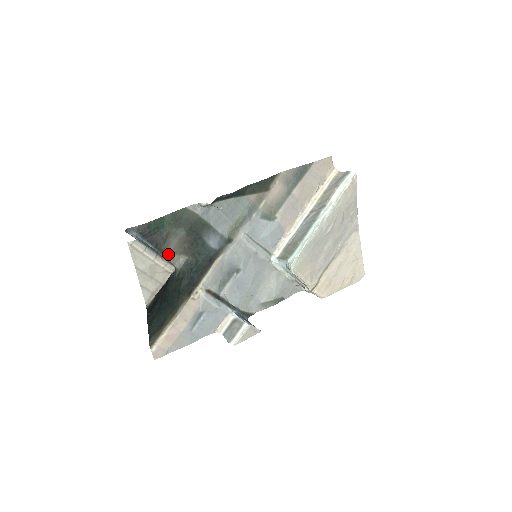
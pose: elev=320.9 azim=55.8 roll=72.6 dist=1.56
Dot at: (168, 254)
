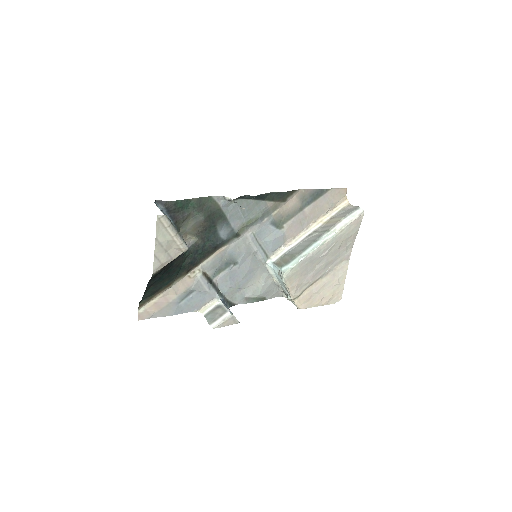
Dot at: (182, 232)
